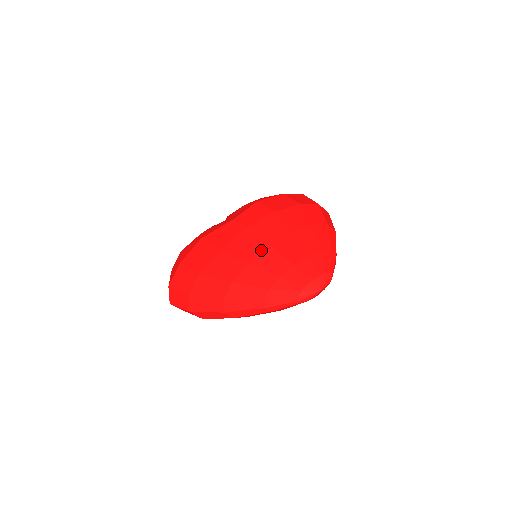
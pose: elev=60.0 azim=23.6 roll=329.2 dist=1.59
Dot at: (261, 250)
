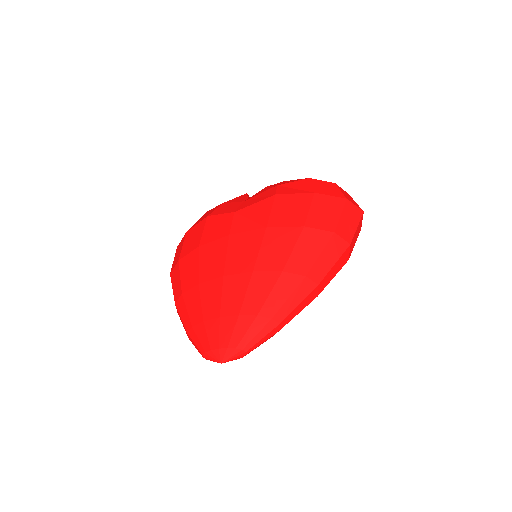
Dot at: (214, 276)
